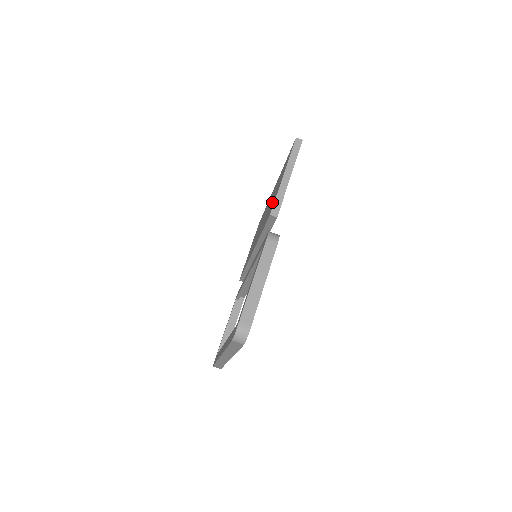
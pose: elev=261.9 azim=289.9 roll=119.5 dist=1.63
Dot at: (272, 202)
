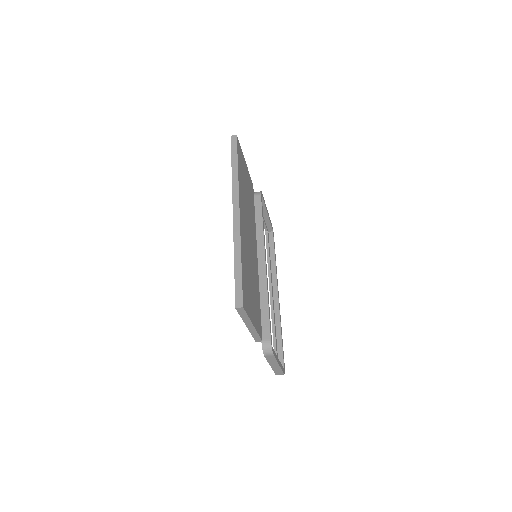
Dot at: occluded
